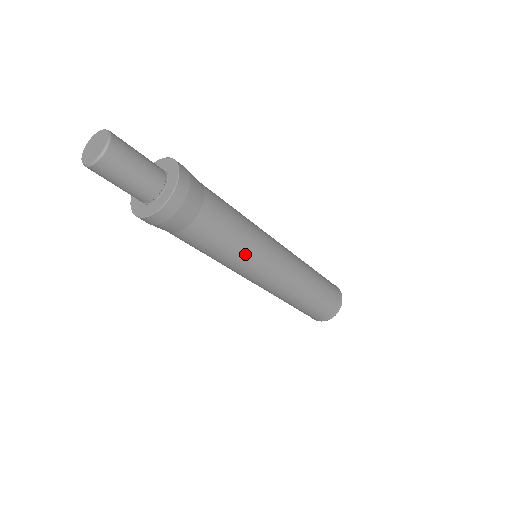
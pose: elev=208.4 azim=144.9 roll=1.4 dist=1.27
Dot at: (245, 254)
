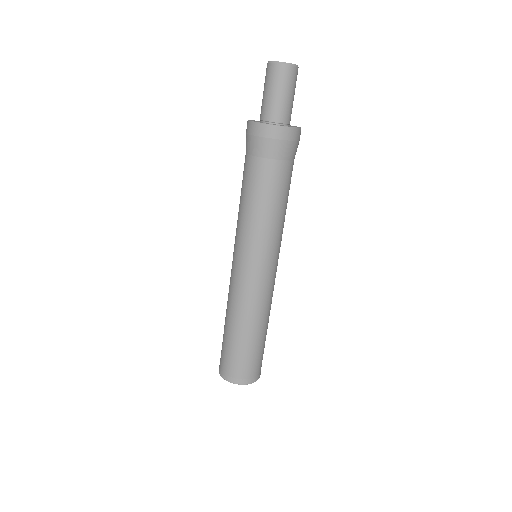
Dot at: (280, 228)
